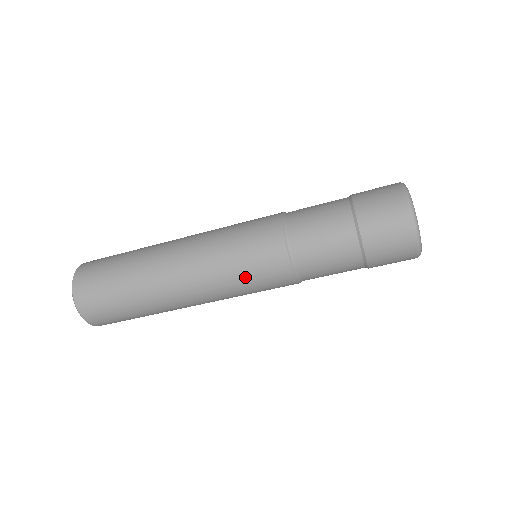
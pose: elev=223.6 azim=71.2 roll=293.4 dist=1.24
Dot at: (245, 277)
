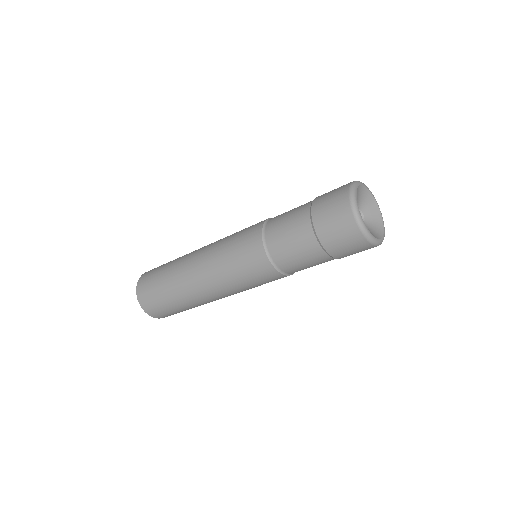
Dot at: (246, 281)
